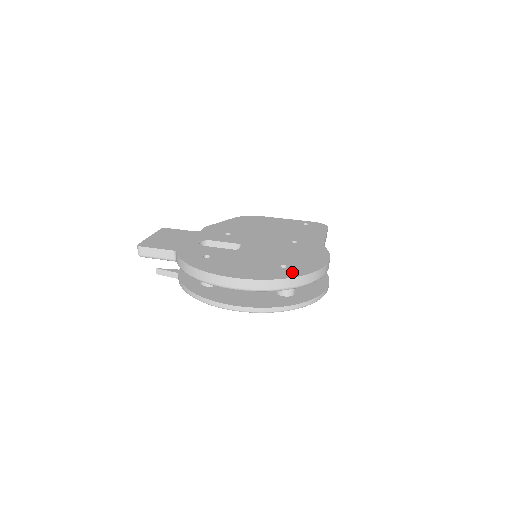
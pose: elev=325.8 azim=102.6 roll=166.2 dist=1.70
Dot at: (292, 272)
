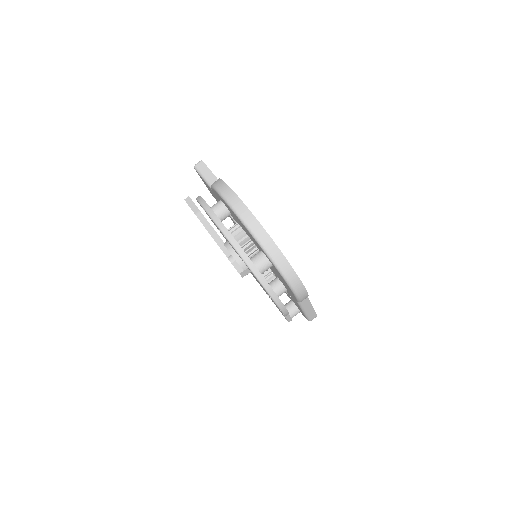
Dot at: occluded
